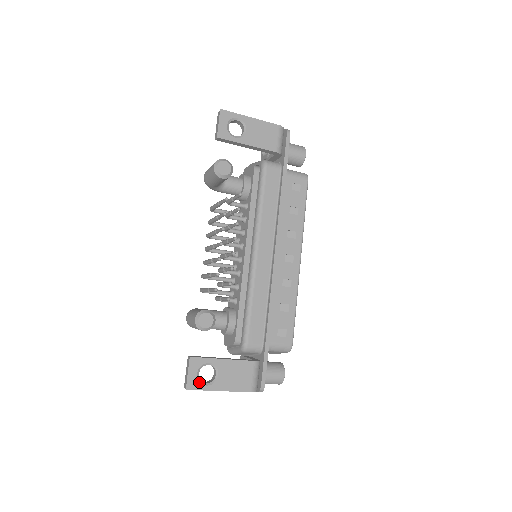
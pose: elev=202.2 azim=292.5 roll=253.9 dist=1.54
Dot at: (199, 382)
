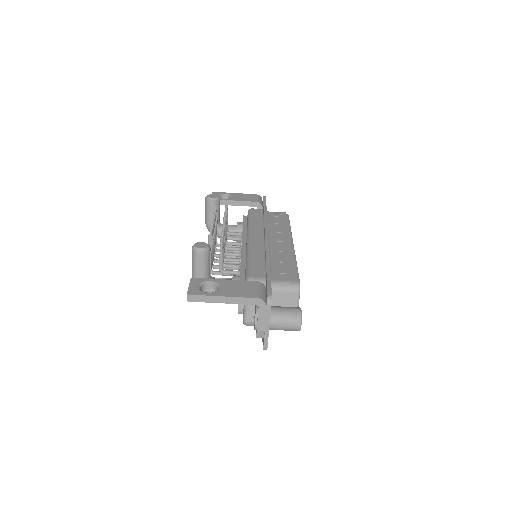
Dot at: (200, 291)
